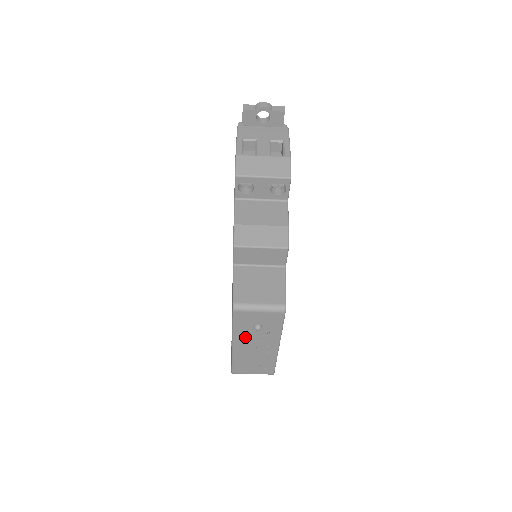
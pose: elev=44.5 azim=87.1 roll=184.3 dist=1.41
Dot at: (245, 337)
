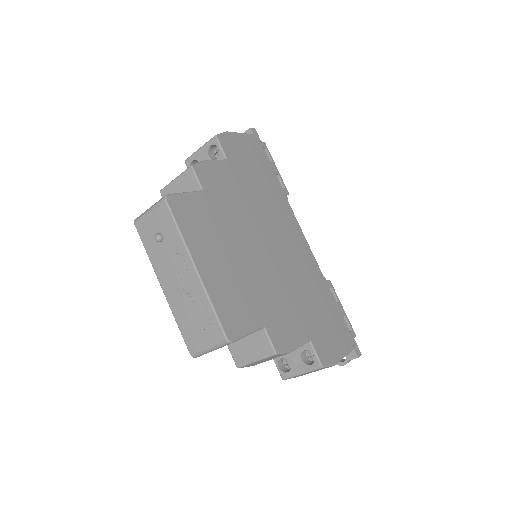
Dot at: (162, 265)
